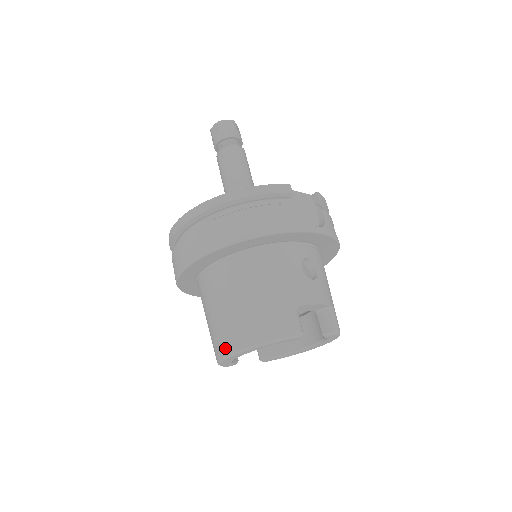
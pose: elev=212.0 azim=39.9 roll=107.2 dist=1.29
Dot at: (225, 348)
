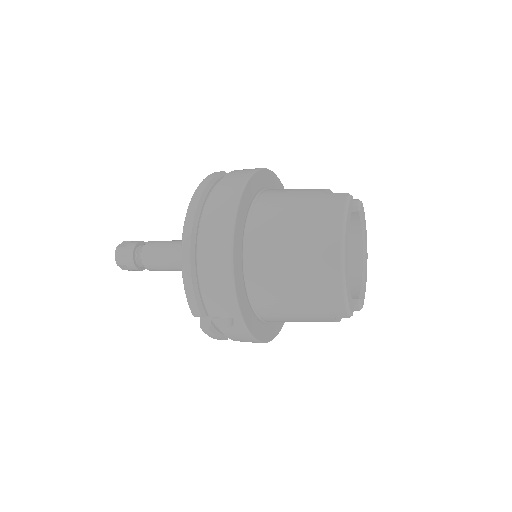
Dot at: (333, 263)
